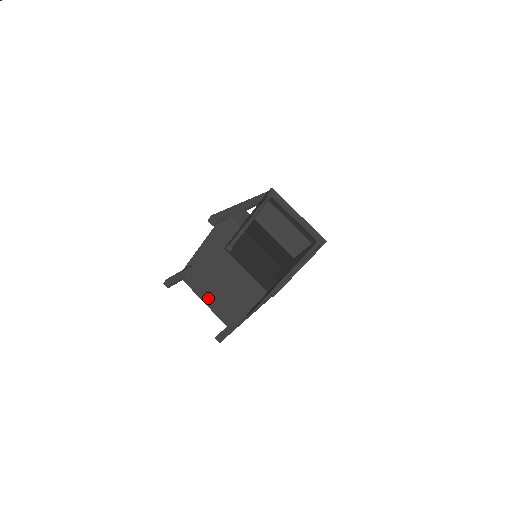
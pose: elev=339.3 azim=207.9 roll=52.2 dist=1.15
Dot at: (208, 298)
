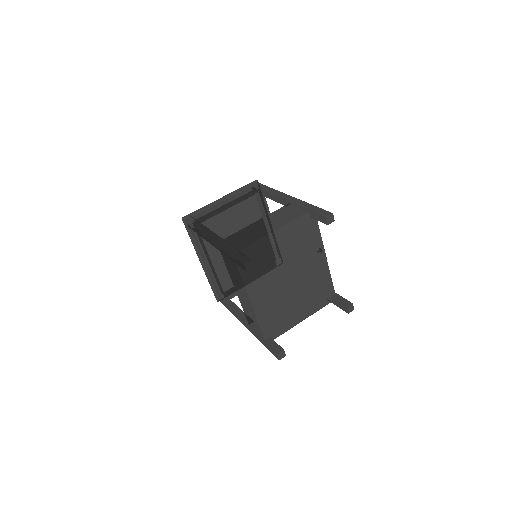
Dot at: (300, 314)
